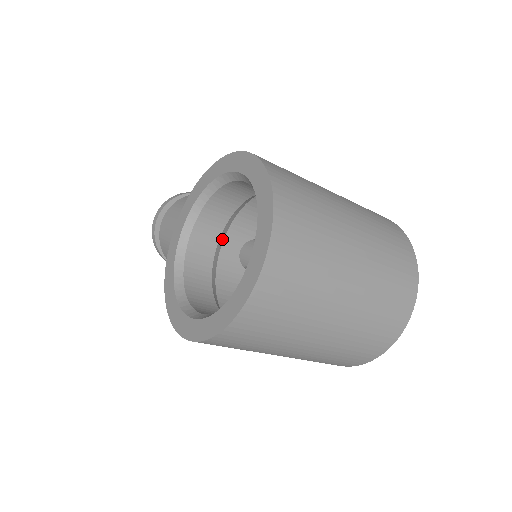
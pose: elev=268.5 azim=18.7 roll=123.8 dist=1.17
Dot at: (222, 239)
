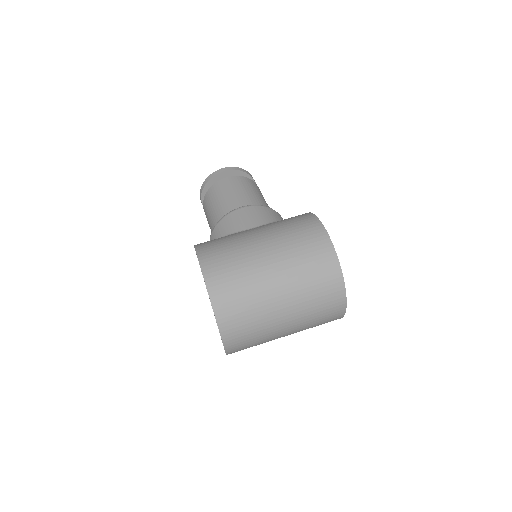
Dot at: occluded
